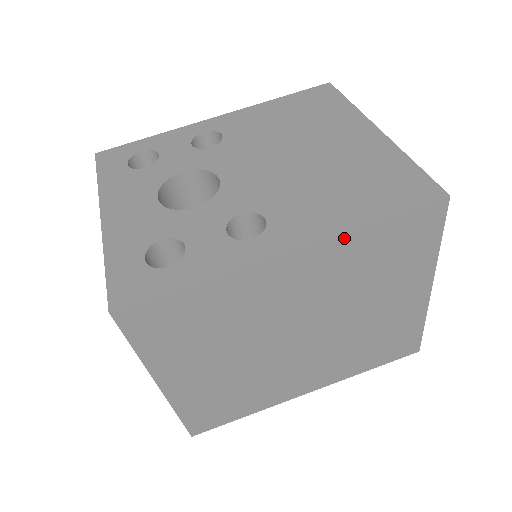
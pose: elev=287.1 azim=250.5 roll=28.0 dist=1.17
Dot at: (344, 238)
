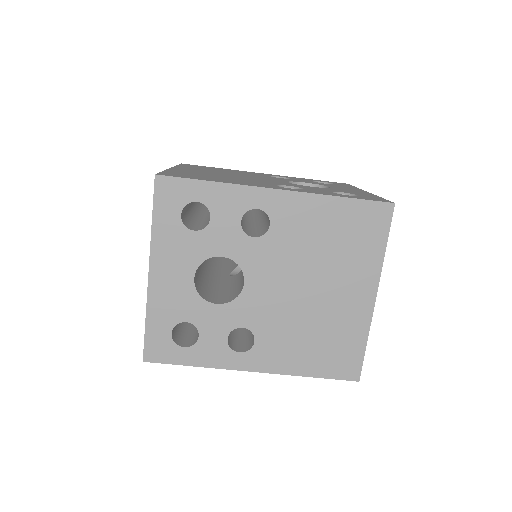
Dot at: (289, 372)
